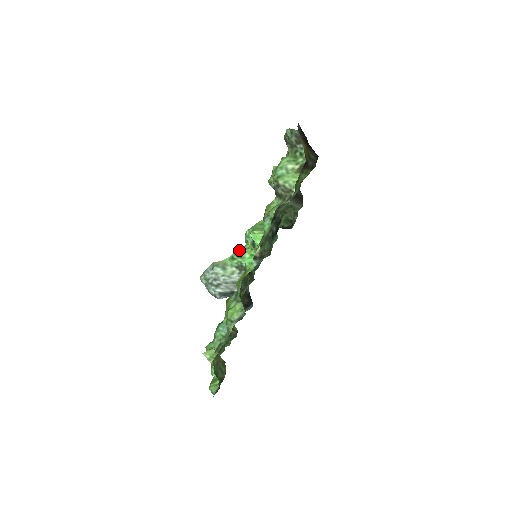
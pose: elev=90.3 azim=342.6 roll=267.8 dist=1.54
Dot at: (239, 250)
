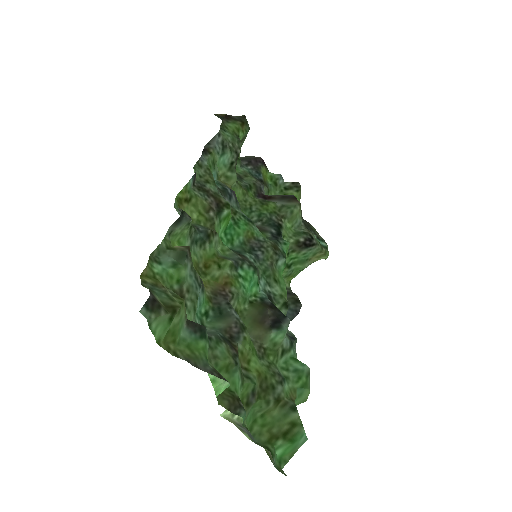
Dot at: occluded
